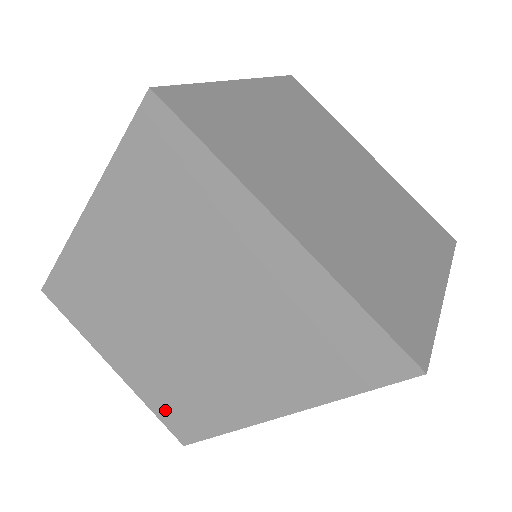
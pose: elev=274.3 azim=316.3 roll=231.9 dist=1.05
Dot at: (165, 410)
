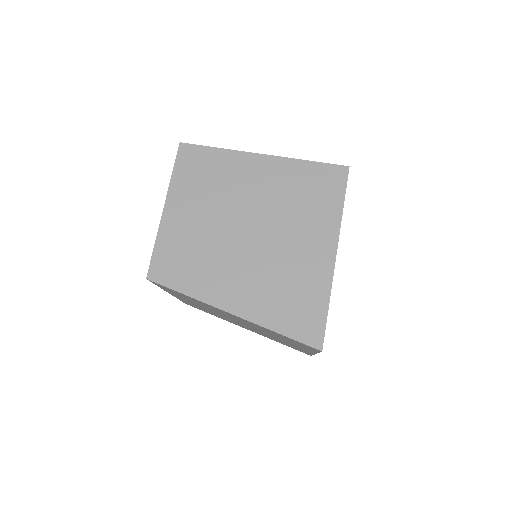
Dot at: (165, 254)
